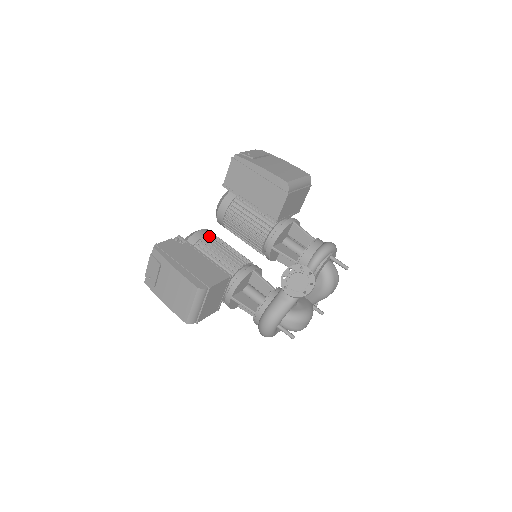
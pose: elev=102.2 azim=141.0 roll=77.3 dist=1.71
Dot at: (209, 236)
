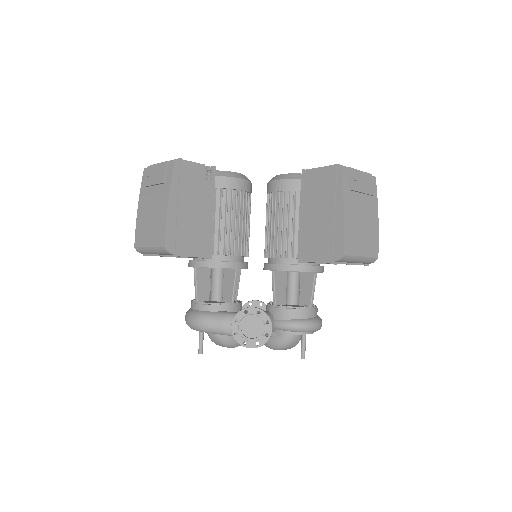
Dot at: (241, 194)
